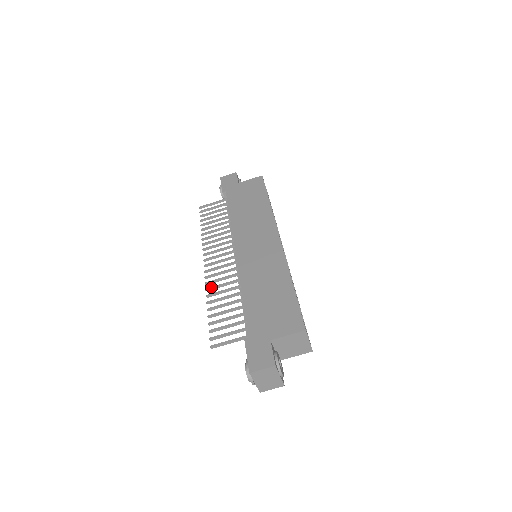
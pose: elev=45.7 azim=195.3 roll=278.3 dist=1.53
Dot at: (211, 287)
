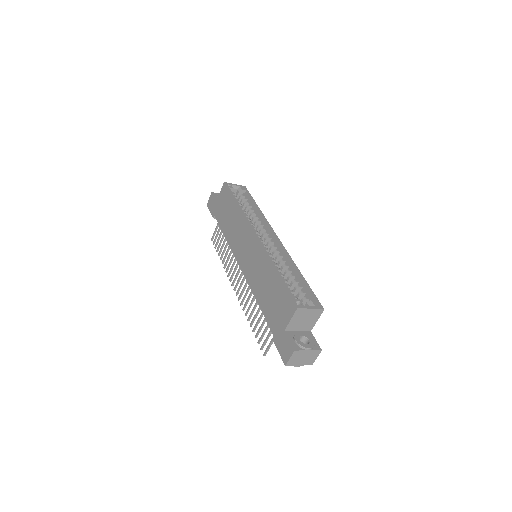
Dot at: (244, 306)
